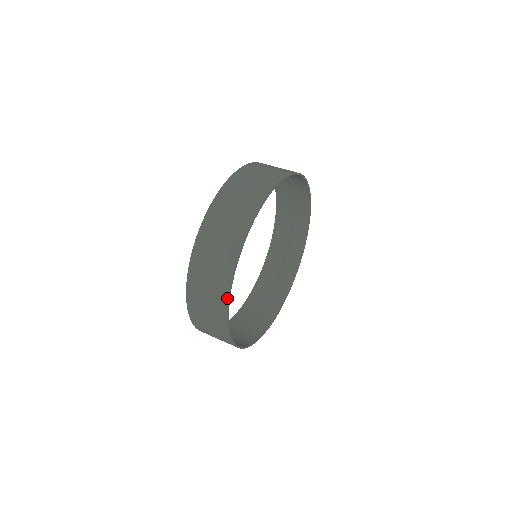
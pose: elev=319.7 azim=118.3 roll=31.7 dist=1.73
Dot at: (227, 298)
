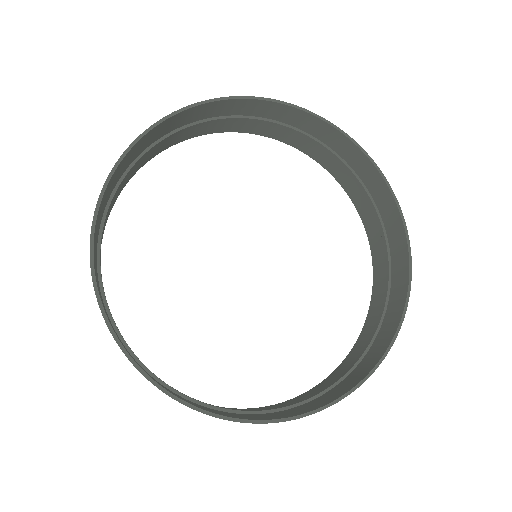
Dot at: (123, 154)
